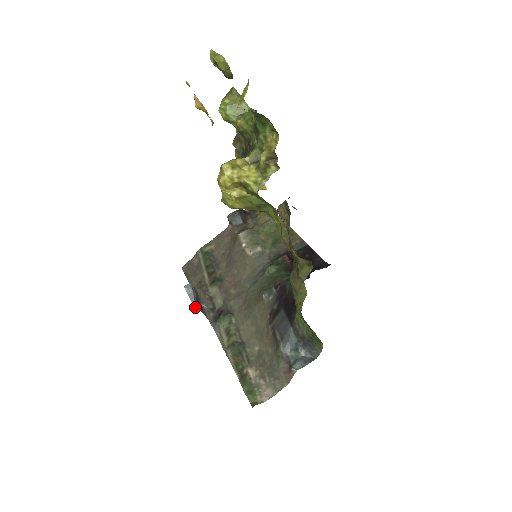
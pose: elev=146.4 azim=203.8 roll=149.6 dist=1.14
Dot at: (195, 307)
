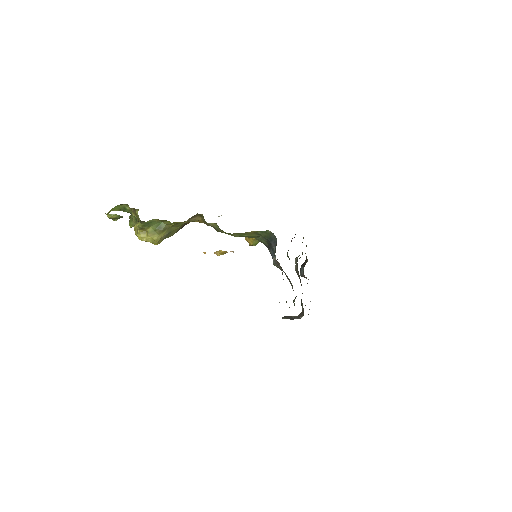
Dot at: occluded
